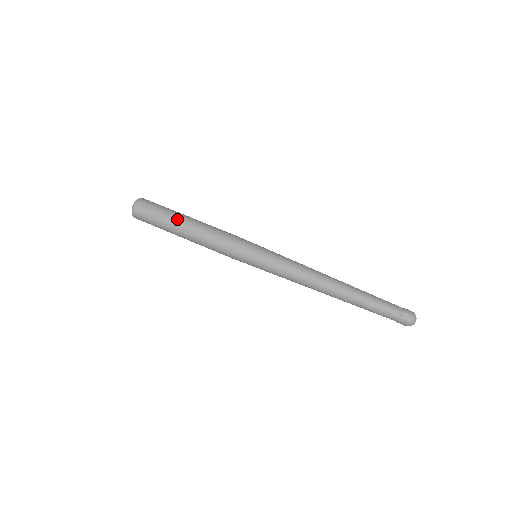
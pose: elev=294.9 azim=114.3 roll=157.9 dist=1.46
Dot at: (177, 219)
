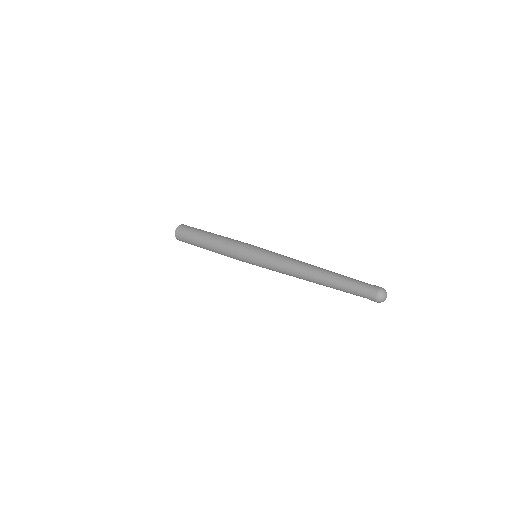
Dot at: (205, 232)
